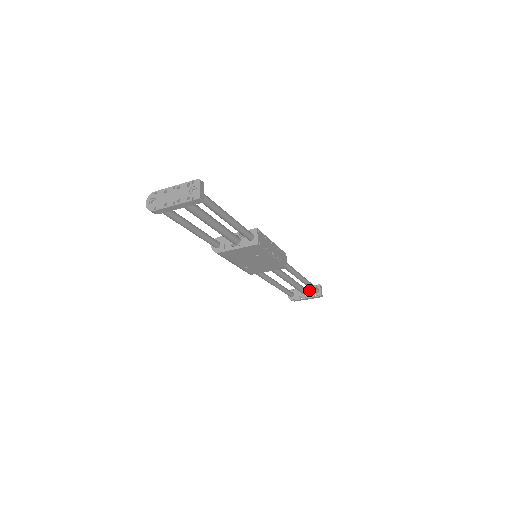
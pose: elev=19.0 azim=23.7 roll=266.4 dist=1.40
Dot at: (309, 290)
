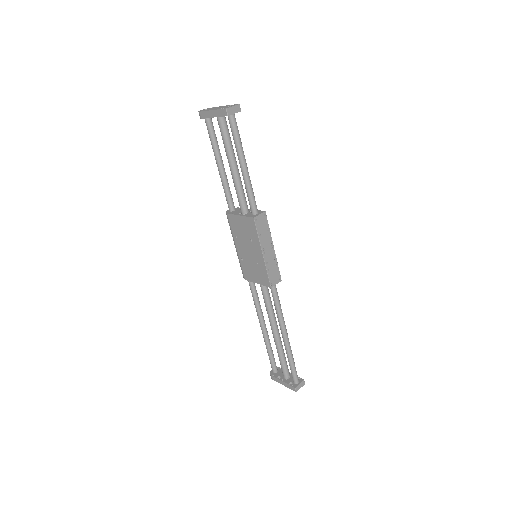
Dot at: (291, 377)
